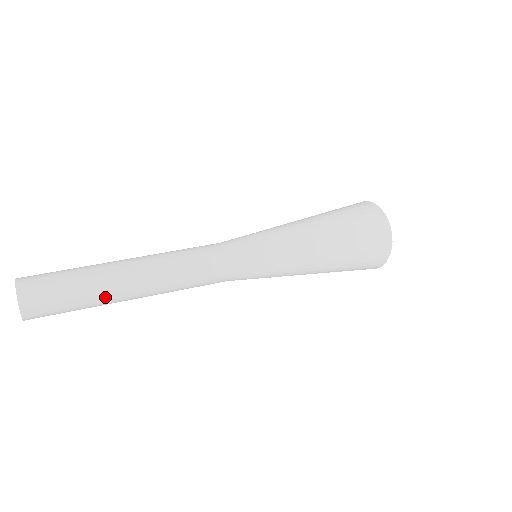
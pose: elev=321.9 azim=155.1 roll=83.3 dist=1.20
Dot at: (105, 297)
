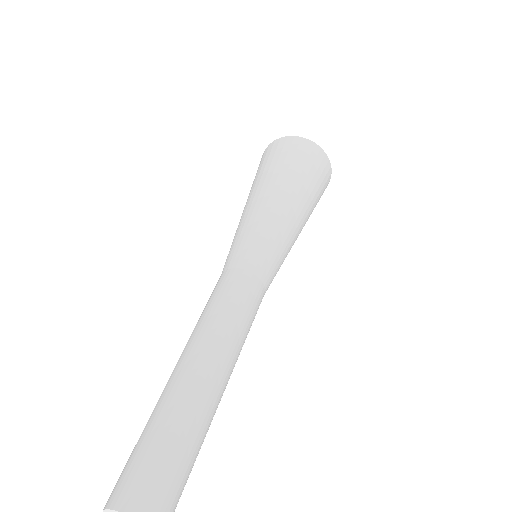
Dot at: (210, 424)
